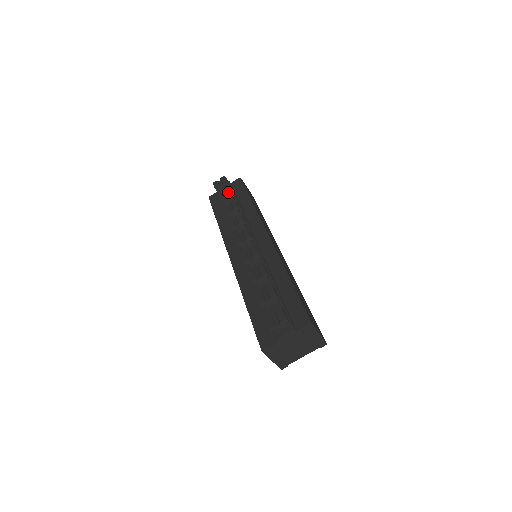
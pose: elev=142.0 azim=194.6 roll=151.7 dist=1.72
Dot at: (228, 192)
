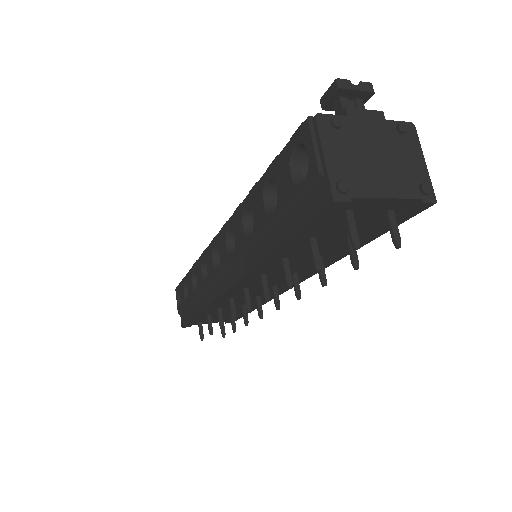
Dot at: occluded
